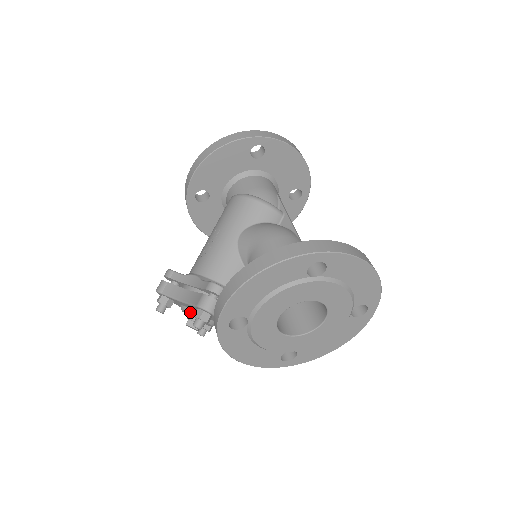
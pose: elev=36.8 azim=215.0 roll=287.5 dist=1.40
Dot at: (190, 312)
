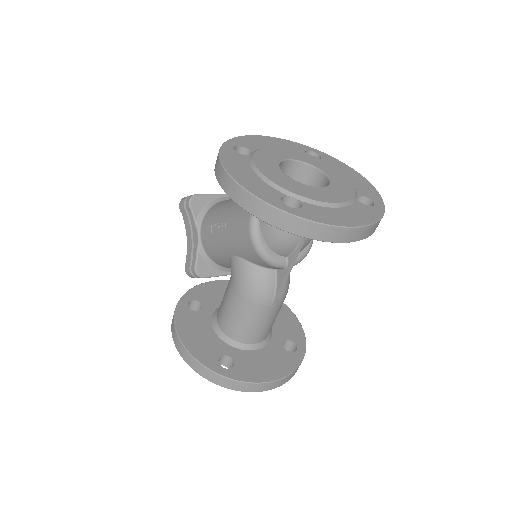
Dot at: occluded
